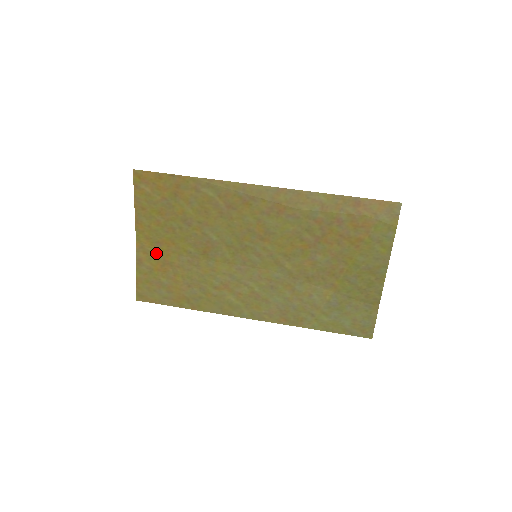
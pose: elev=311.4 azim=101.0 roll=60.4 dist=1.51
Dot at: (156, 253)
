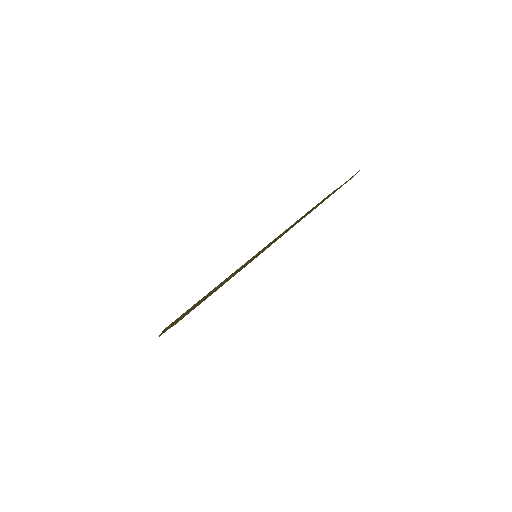
Dot at: occluded
